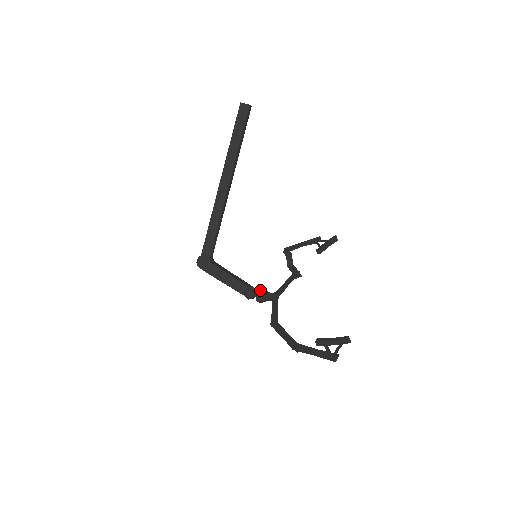
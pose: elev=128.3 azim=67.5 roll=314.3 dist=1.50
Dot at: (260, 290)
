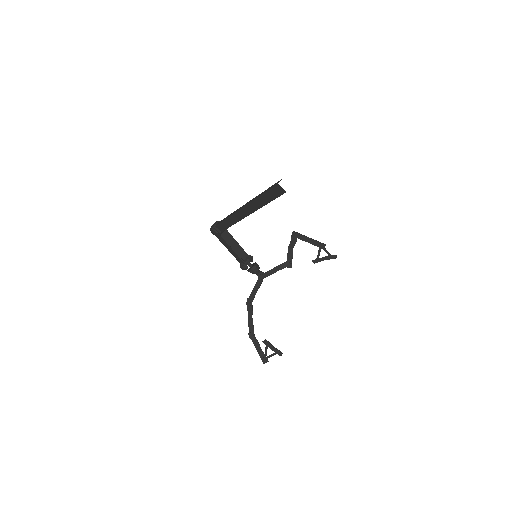
Dot at: (252, 270)
